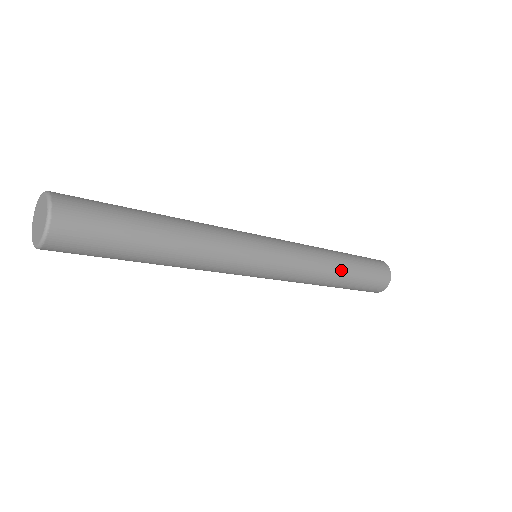
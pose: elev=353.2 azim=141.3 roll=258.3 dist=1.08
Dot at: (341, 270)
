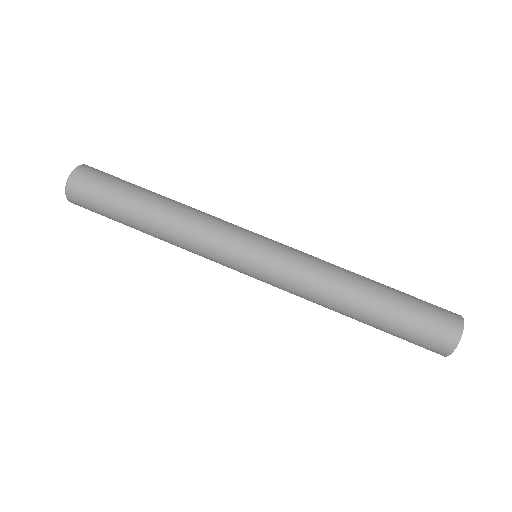
Dot at: (365, 283)
